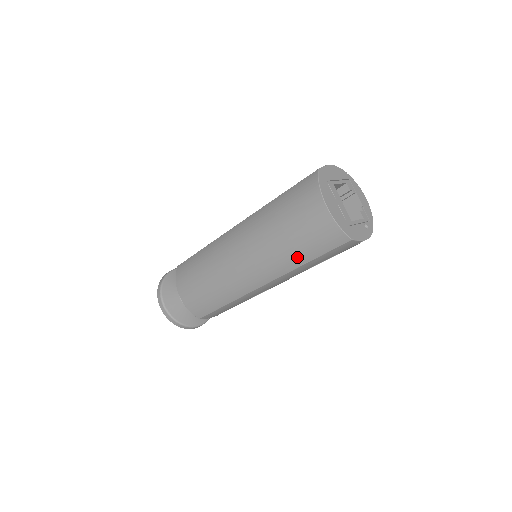
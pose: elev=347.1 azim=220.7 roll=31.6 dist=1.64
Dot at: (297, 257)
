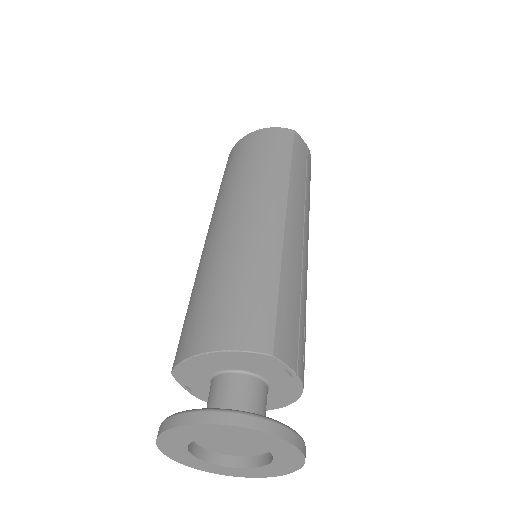
Dot at: (278, 163)
